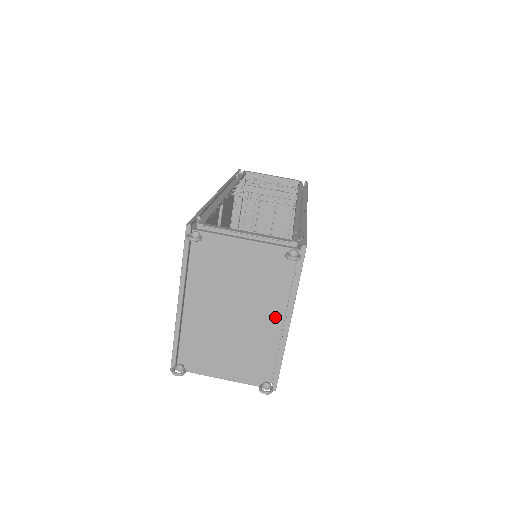
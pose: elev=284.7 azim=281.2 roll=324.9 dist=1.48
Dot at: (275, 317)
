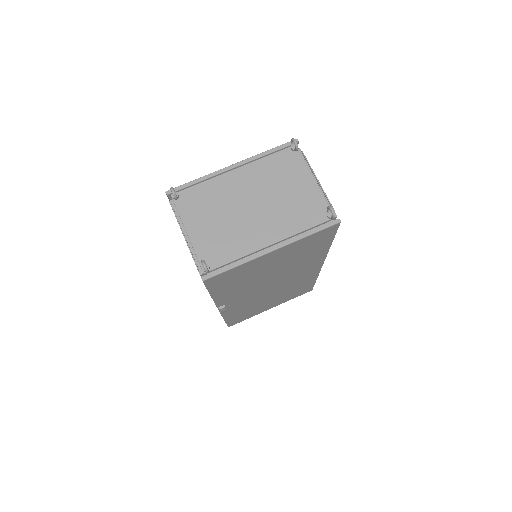
Dot at: (272, 235)
